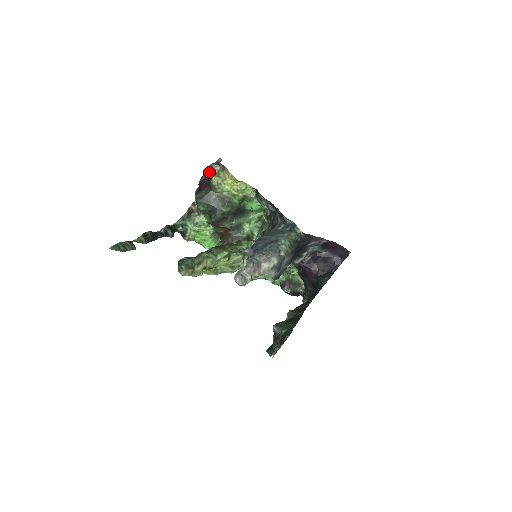
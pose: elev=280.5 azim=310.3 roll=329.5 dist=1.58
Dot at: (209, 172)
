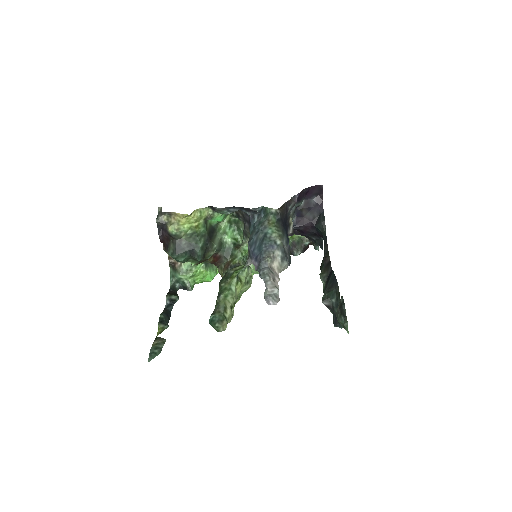
Dot at: (161, 226)
